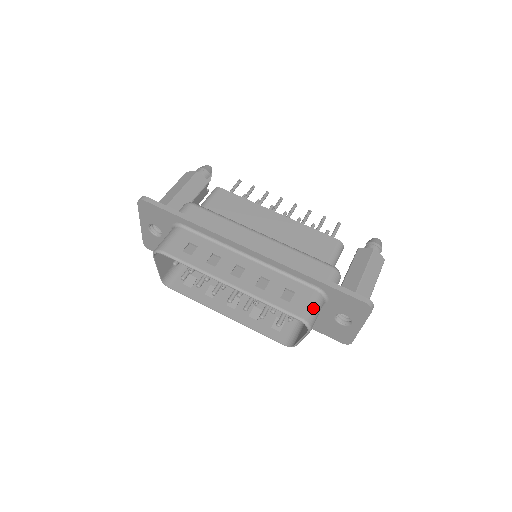
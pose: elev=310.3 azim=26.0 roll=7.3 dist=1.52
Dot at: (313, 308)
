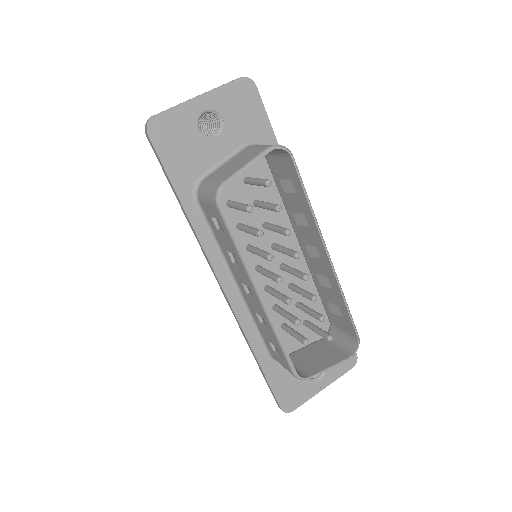
Dot at: (347, 335)
